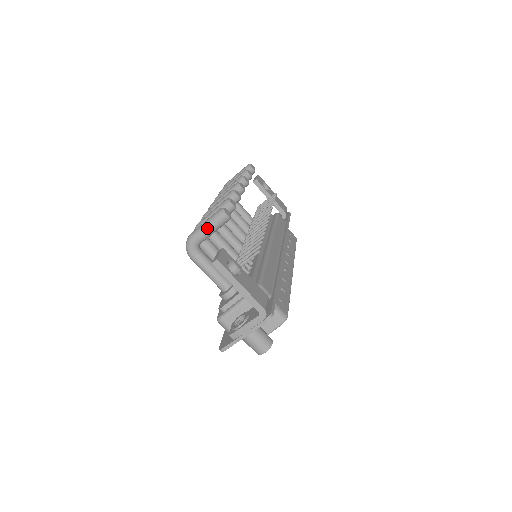
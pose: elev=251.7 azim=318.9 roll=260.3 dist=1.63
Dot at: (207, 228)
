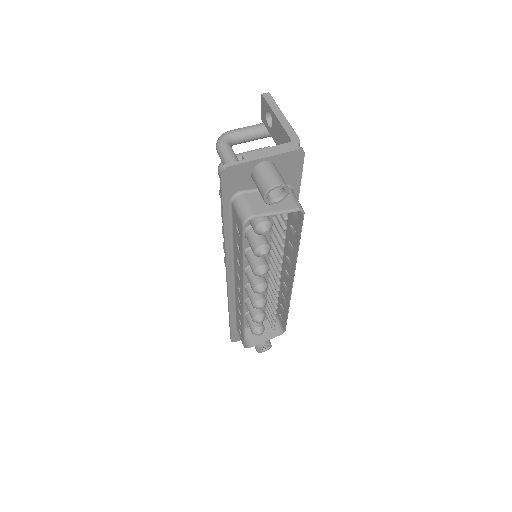
Dot at: (251, 126)
